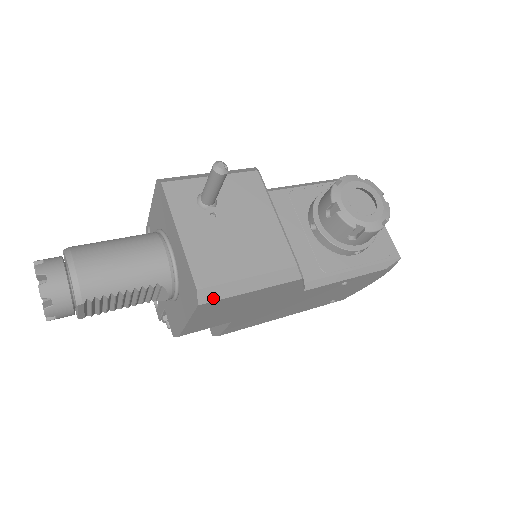
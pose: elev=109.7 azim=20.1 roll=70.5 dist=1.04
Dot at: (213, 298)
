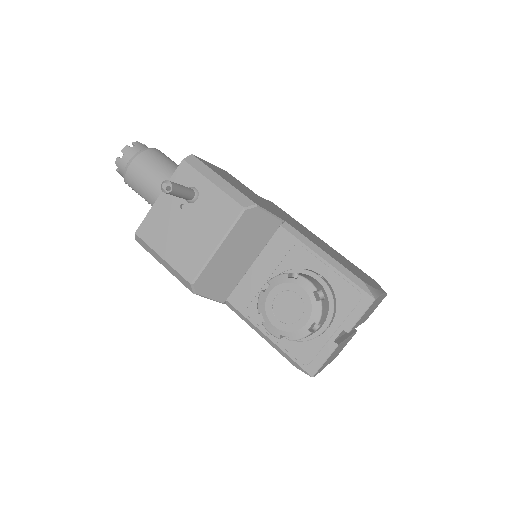
Dot at: (143, 246)
